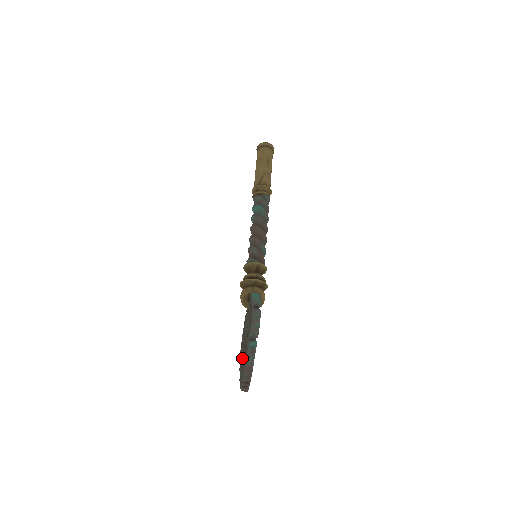
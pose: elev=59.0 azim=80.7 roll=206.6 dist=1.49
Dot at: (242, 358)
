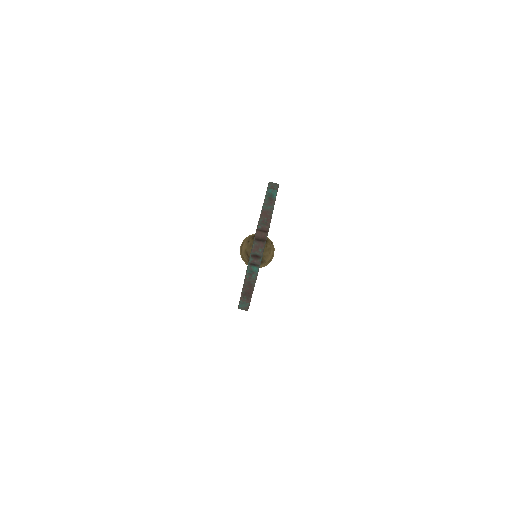
Dot at: occluded
